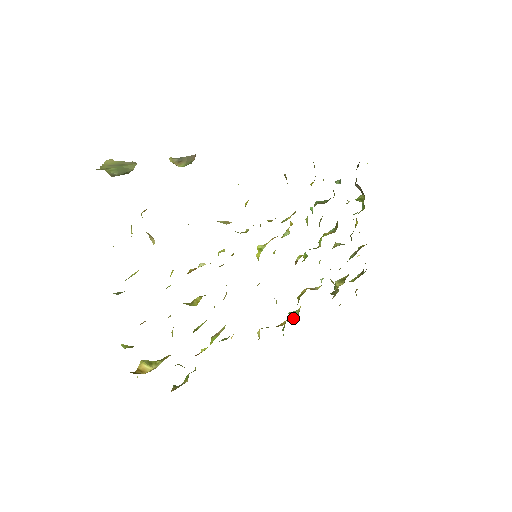
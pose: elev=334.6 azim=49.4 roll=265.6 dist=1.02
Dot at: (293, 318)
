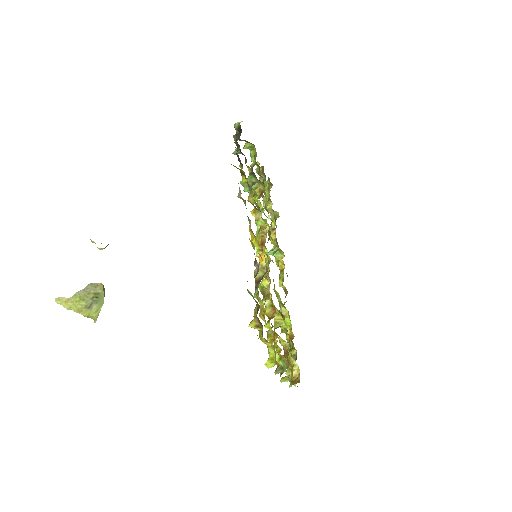
Dot at: (278, 256)
